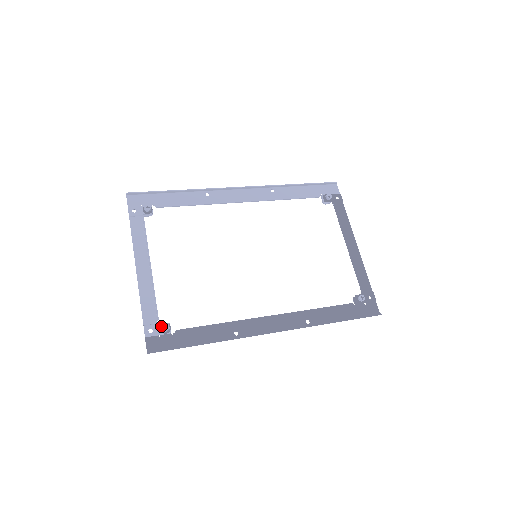
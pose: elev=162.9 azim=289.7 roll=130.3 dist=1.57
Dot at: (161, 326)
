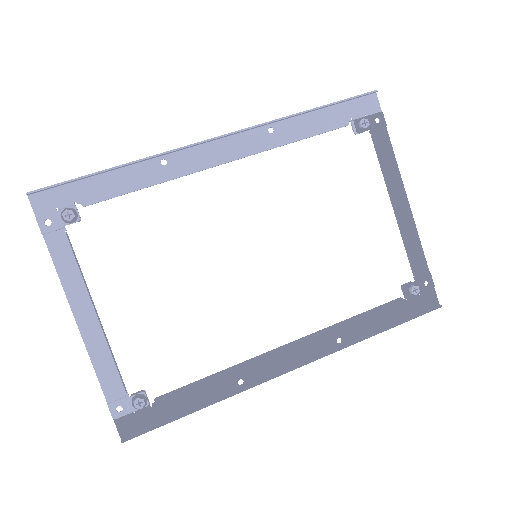
Dot at: (132, 401)
